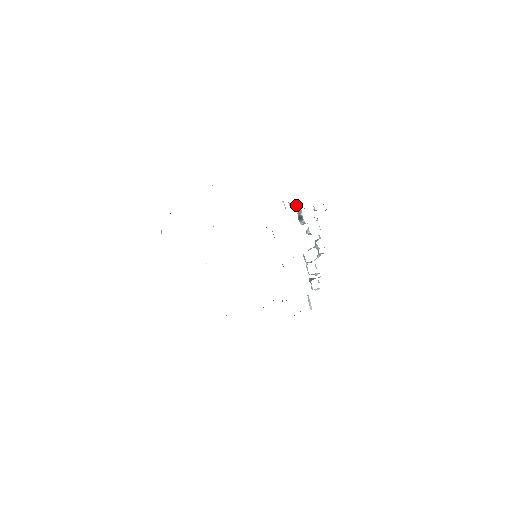
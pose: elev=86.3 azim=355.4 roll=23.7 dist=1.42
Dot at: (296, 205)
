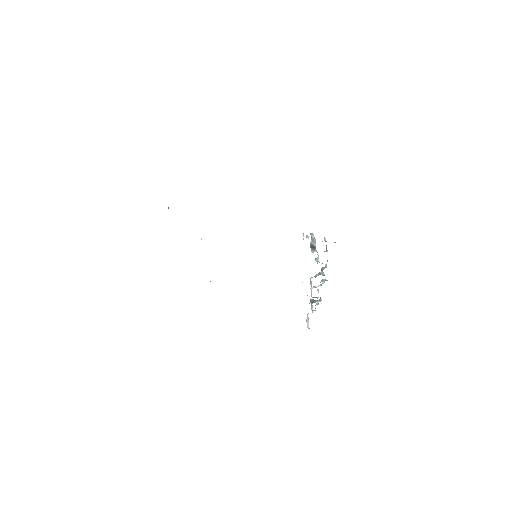
Dot at: (311, 236)
